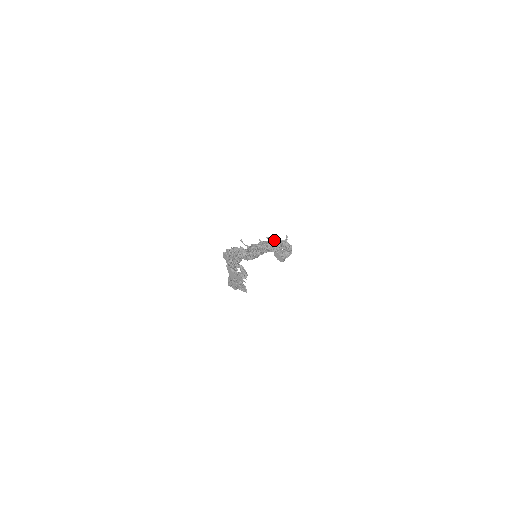
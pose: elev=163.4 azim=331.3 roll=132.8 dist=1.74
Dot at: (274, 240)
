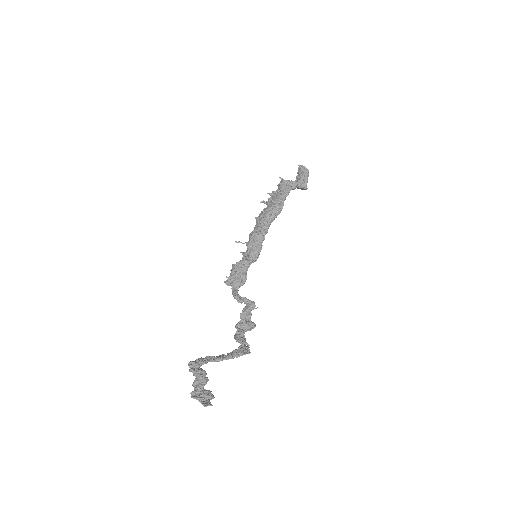
Dot at: (269, 200)
